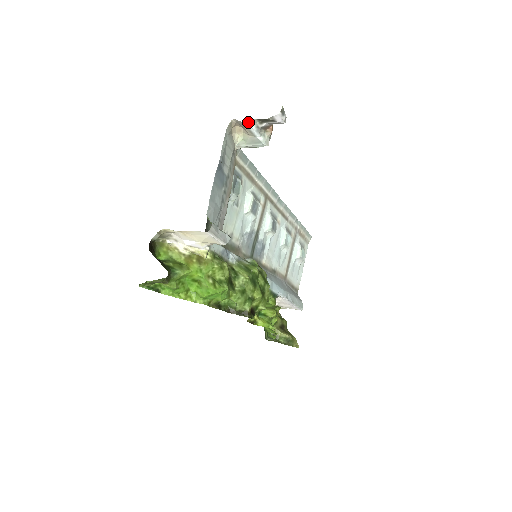
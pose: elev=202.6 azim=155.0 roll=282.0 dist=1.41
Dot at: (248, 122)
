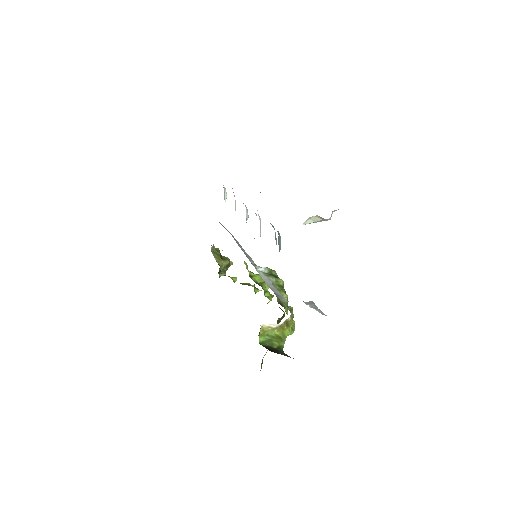
Dot at: occluded
